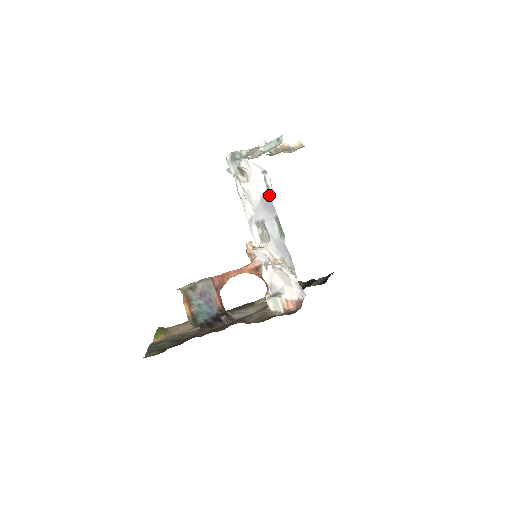
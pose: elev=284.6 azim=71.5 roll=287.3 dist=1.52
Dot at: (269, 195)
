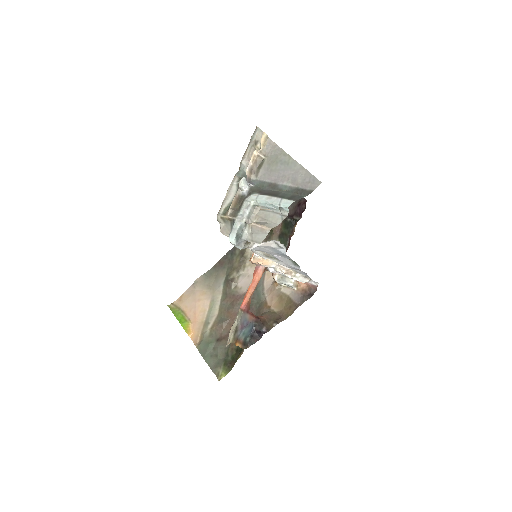
Dot at: (282, 251)
